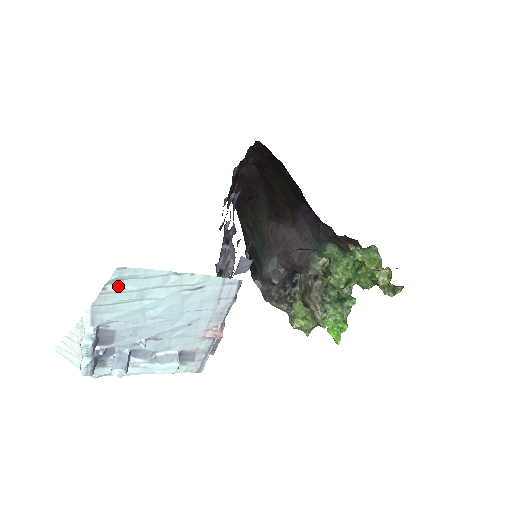
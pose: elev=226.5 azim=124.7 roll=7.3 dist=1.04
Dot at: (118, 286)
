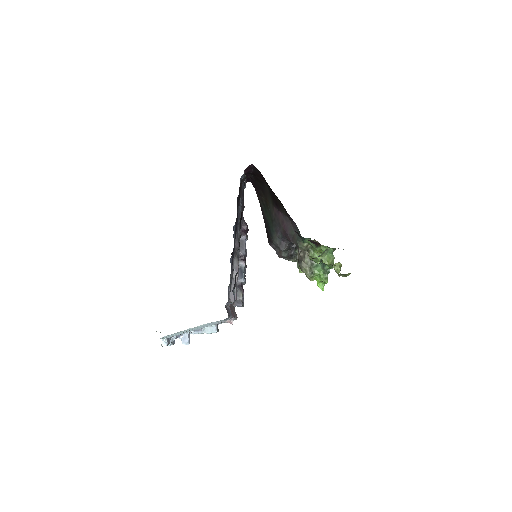
Dot at: (167, 336)
